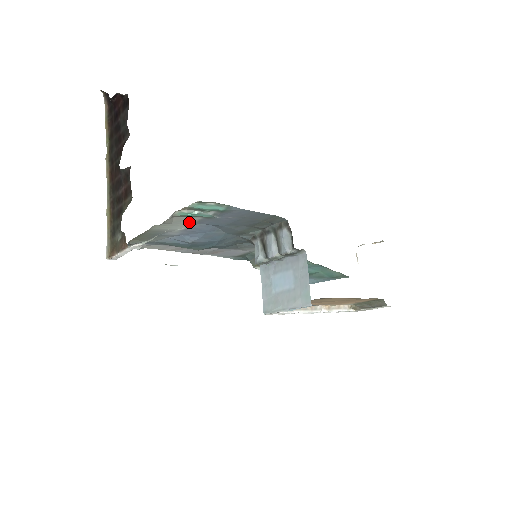
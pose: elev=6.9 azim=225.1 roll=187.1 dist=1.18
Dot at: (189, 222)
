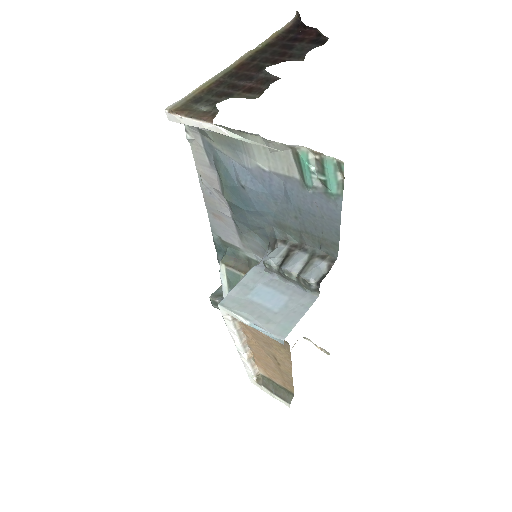
Dot at: (282, 169)
